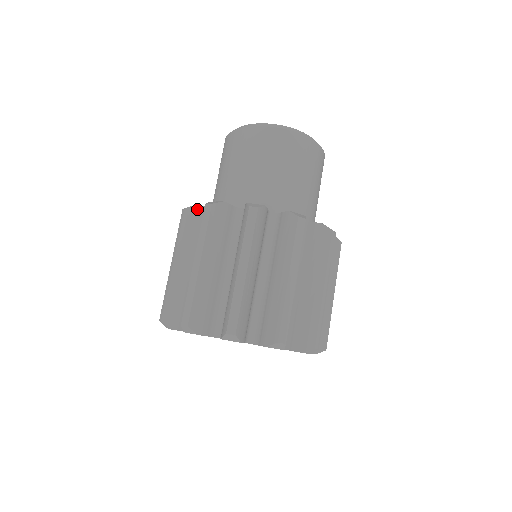
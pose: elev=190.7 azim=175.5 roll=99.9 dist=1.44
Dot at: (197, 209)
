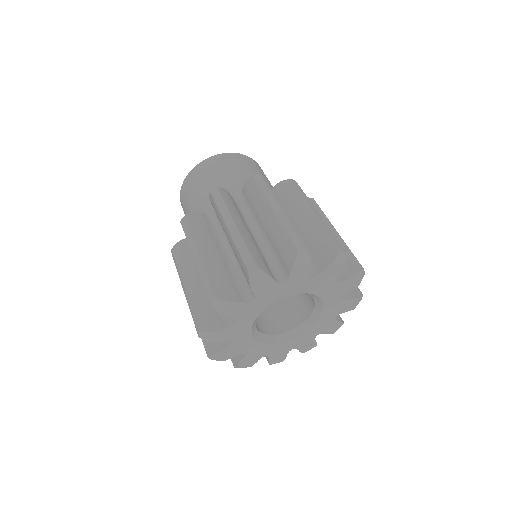
Dot at: (181, 243)
